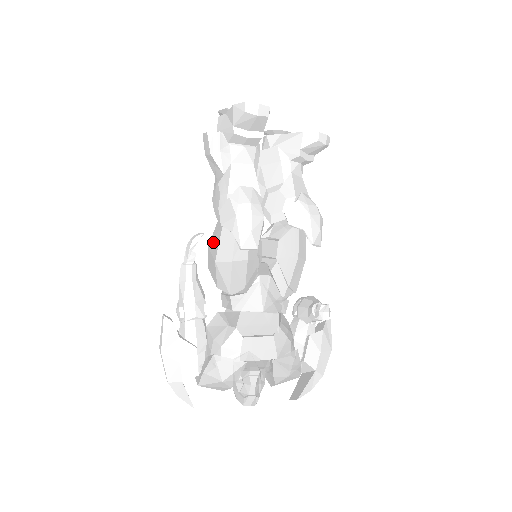
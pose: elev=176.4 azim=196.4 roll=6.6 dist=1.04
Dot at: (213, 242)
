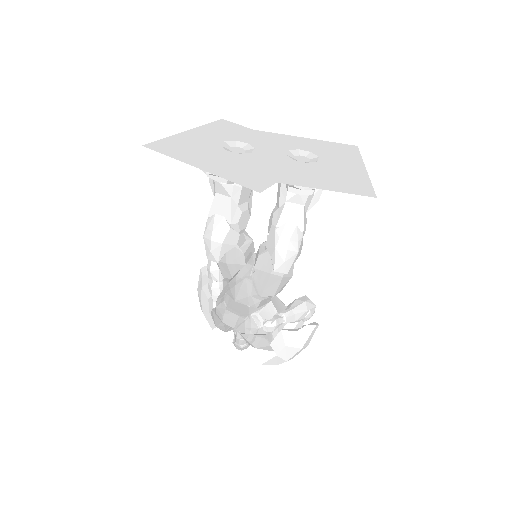
Dot at: occluded
